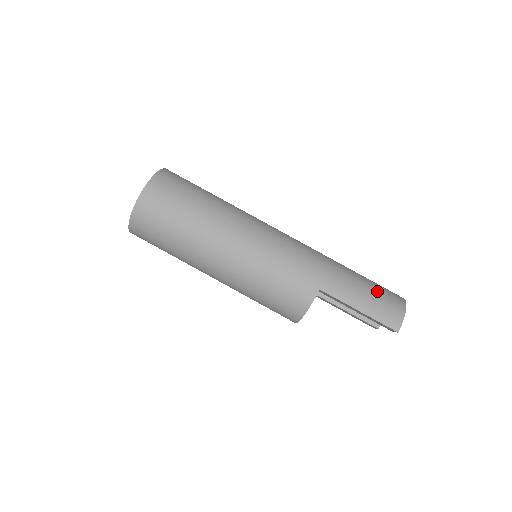
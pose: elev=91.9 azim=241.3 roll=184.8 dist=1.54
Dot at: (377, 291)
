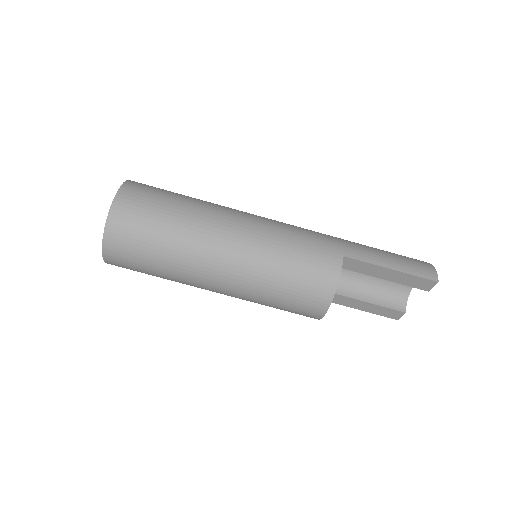
Dot at: (396, 254)
